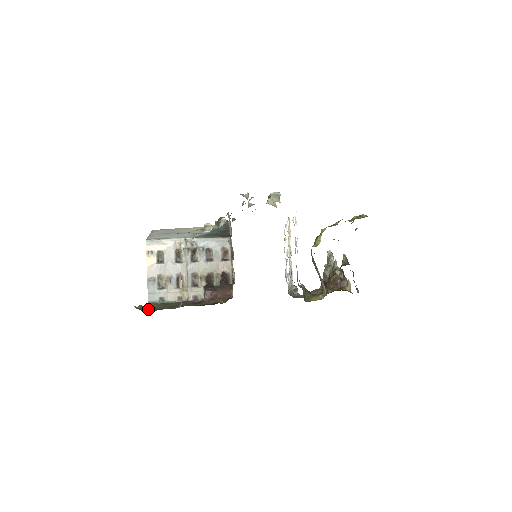
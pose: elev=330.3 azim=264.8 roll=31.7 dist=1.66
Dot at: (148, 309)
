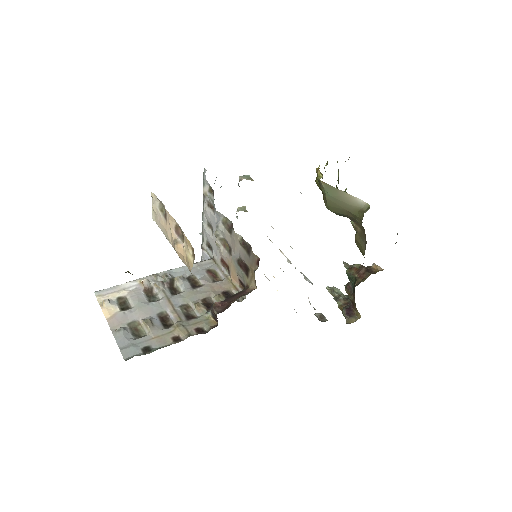
Dot at: occluded
